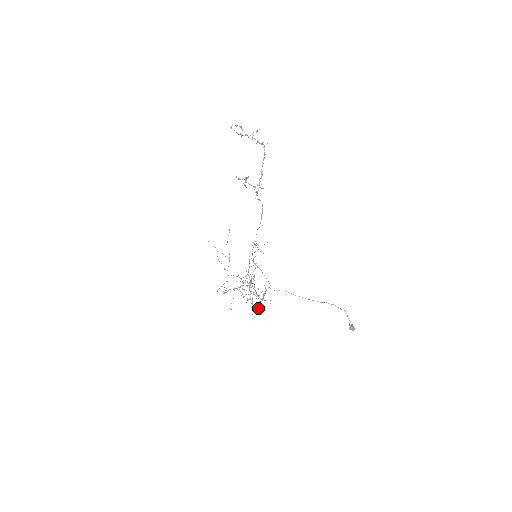
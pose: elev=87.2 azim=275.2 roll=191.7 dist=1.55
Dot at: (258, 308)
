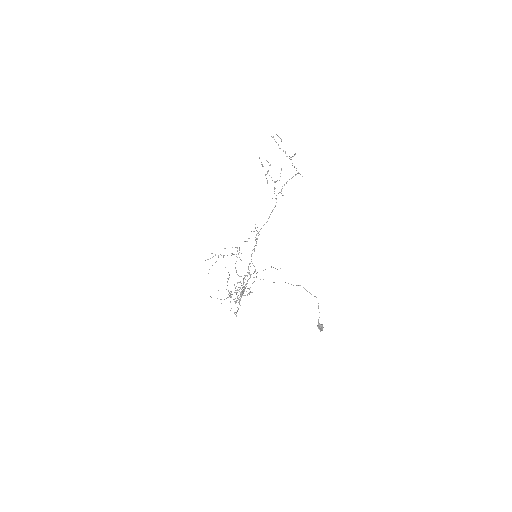
Dot at: occluded
